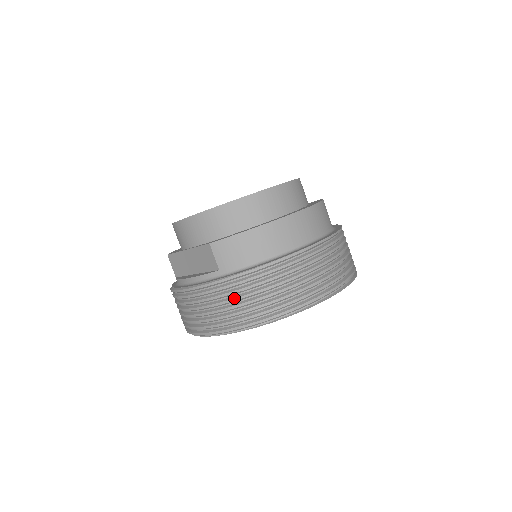
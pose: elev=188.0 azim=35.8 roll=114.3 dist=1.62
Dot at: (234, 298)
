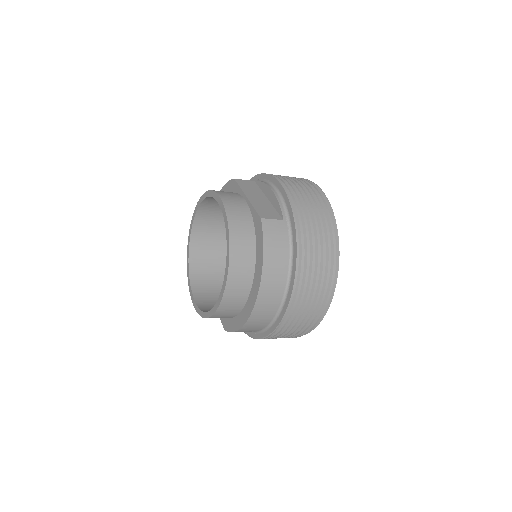
Dot at: occluded
